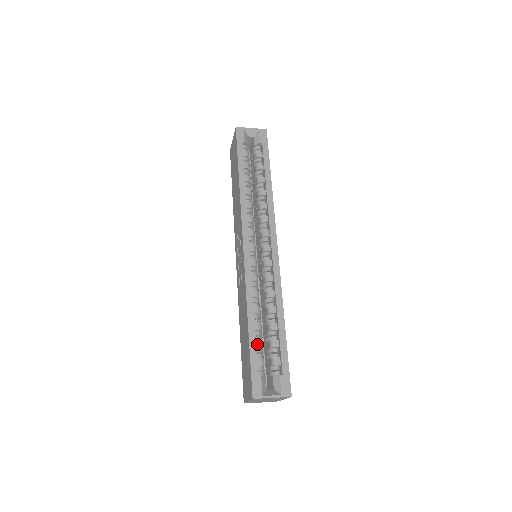
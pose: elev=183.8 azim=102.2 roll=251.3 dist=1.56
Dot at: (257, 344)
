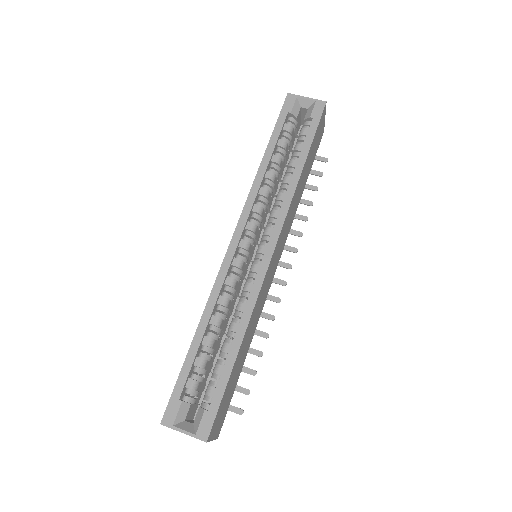
Dot at: (197, 361)
